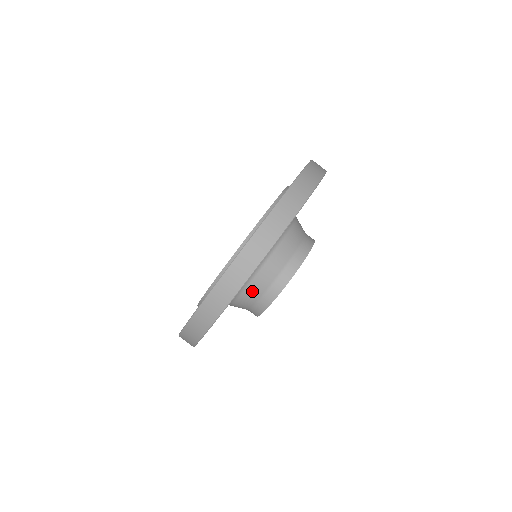
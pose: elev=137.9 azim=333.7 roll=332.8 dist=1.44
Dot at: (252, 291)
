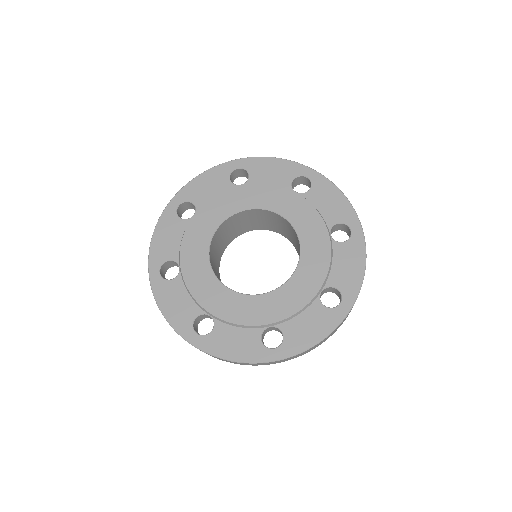
Dot at: occluded
